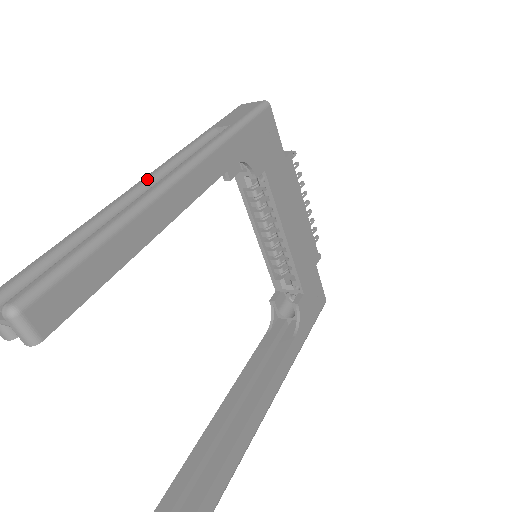
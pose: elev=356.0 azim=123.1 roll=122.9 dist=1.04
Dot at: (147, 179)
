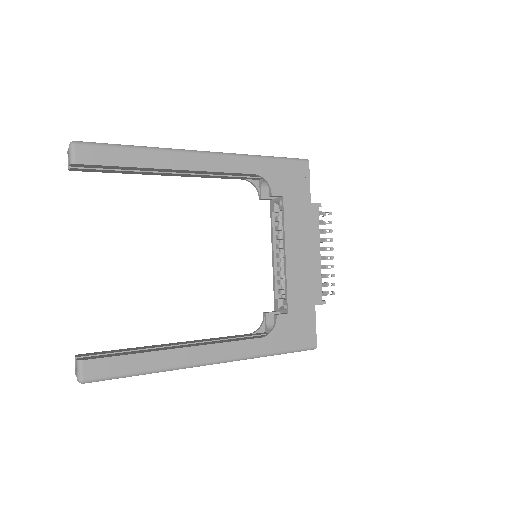
Dot at: occluded
